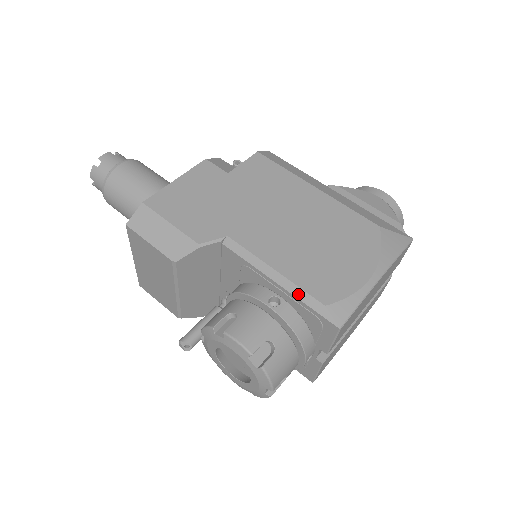
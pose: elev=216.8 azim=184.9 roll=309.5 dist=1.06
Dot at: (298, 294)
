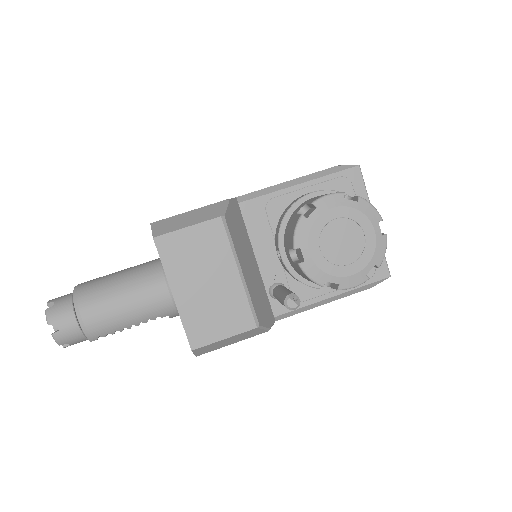
Dot at: (317, 176)
